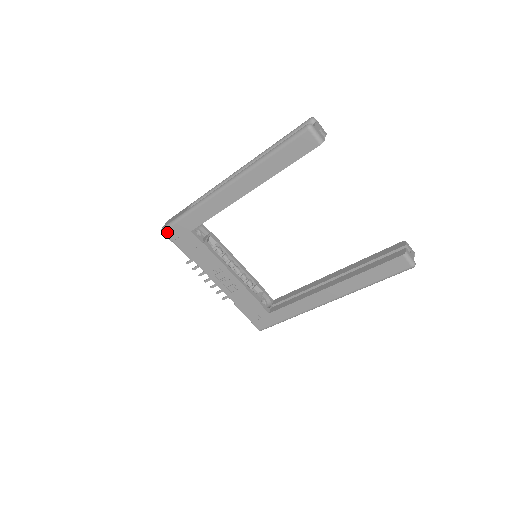
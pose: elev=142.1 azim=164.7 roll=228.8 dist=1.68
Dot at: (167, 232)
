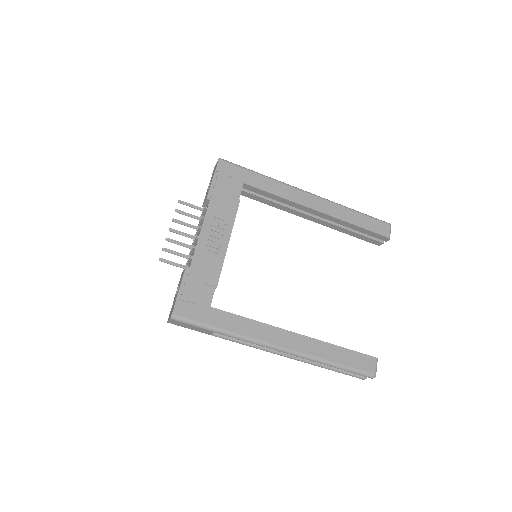
Dot at: (223, 163)
